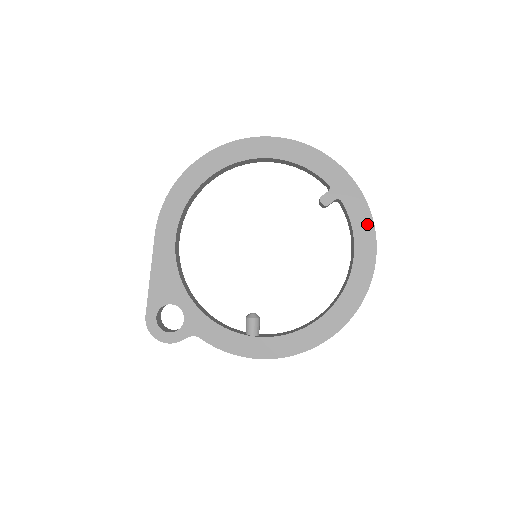
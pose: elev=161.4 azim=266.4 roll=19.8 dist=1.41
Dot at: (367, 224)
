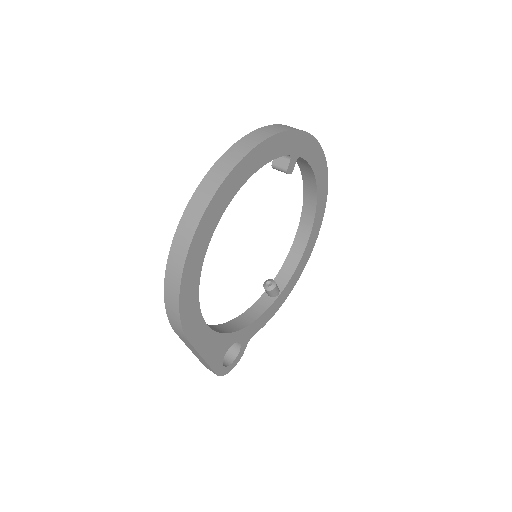
Dot at: (318, 153)
